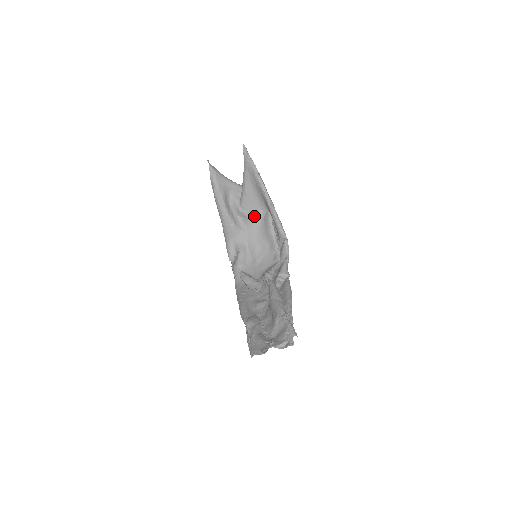
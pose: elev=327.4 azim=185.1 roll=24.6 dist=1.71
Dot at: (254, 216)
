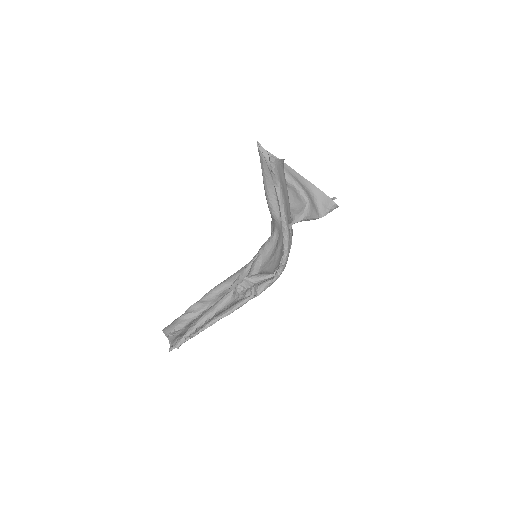
Dot at: occluded
